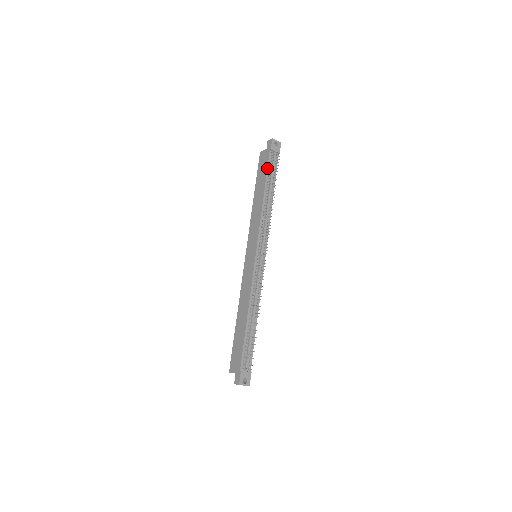
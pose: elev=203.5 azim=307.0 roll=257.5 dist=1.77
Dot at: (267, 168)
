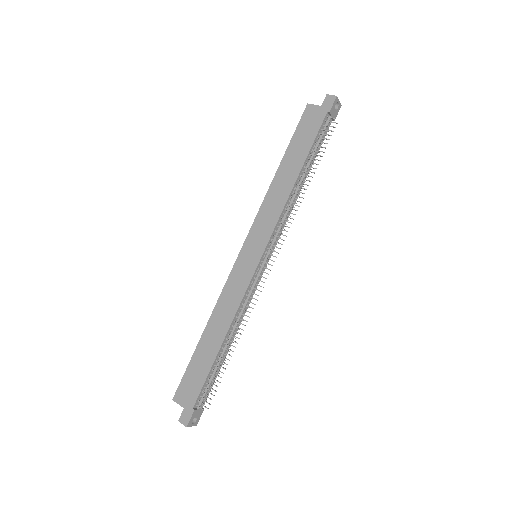
Dot at: (315, 138)
